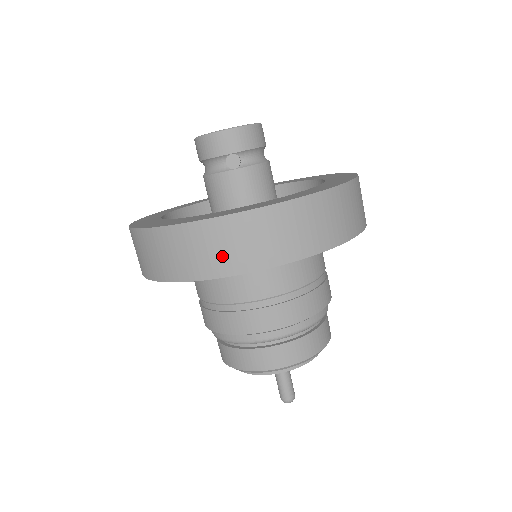
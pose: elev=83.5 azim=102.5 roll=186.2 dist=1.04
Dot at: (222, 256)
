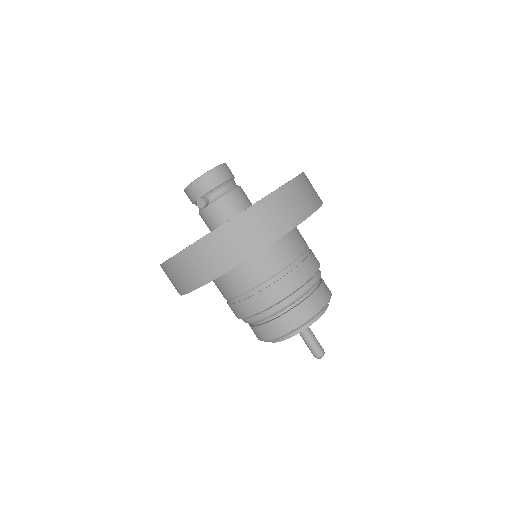
Dot at: (188, 278)
